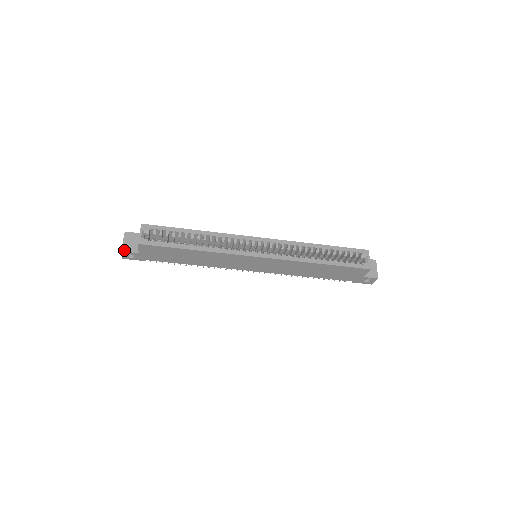
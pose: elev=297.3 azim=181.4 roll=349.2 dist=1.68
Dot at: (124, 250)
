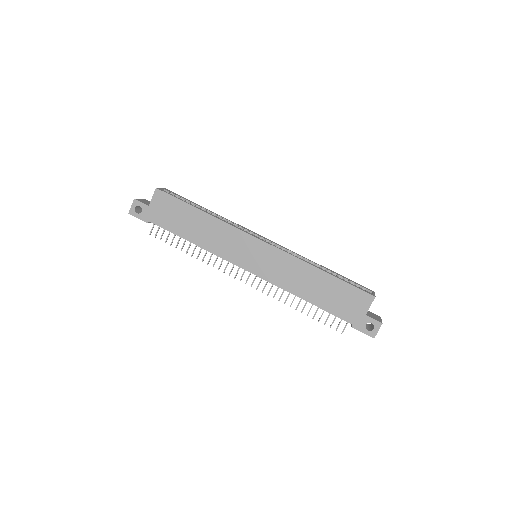
Dot at: (137, 199)
